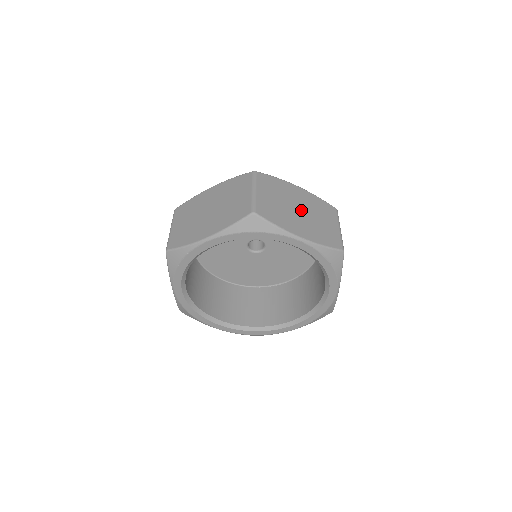
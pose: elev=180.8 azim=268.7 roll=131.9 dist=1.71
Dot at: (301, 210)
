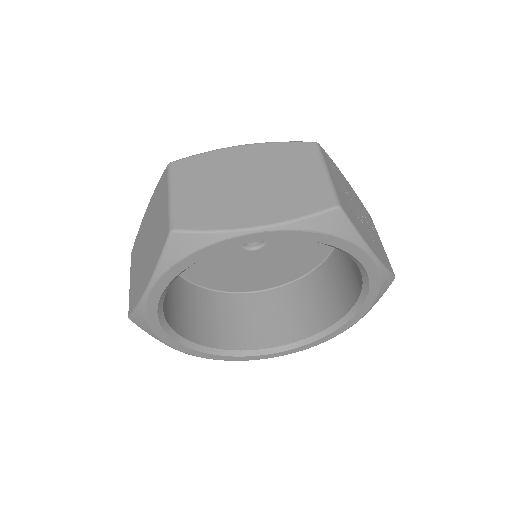
Dot at: (252, 180)
